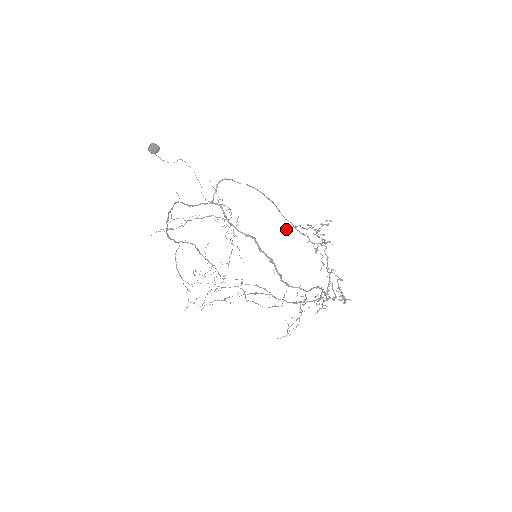
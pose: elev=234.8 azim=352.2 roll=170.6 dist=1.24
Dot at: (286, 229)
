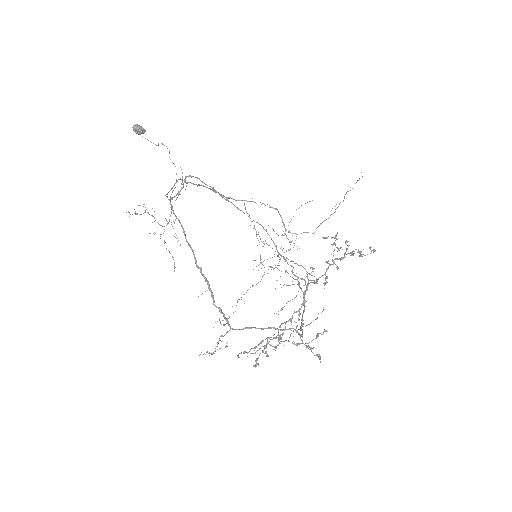
Dot at: occluded
